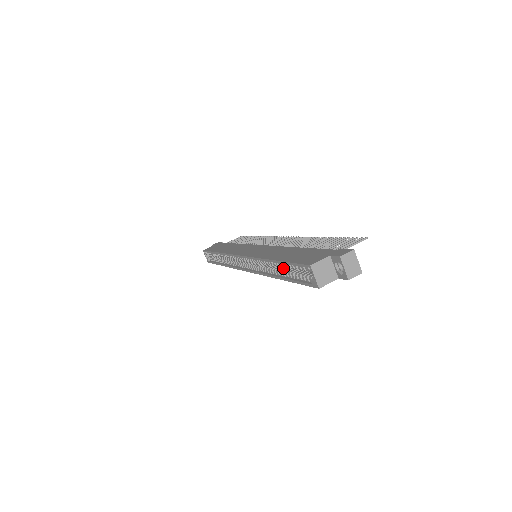
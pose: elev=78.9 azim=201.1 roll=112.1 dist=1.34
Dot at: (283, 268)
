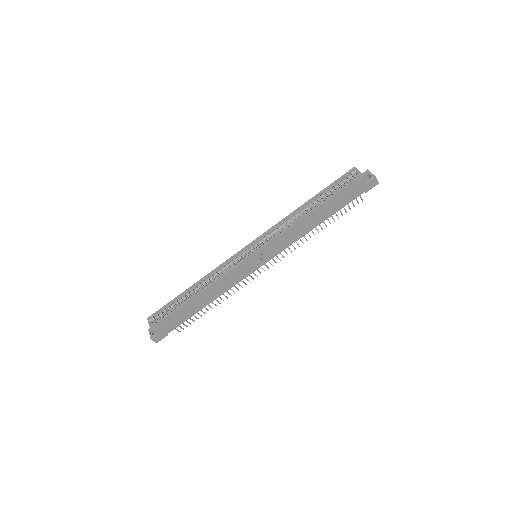
Dot at: occluded
